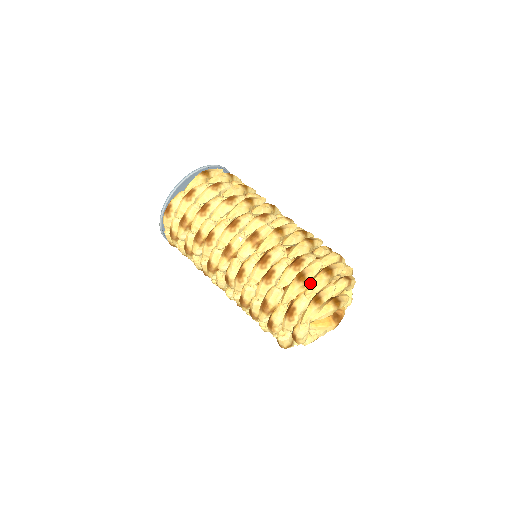
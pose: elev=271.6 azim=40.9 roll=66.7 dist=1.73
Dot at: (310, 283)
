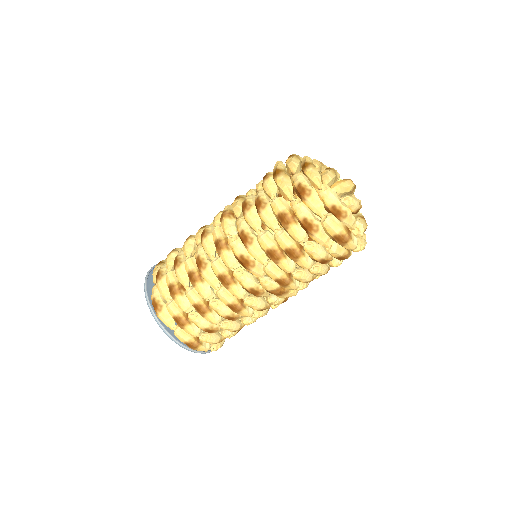
Dot at: (287, 169)
